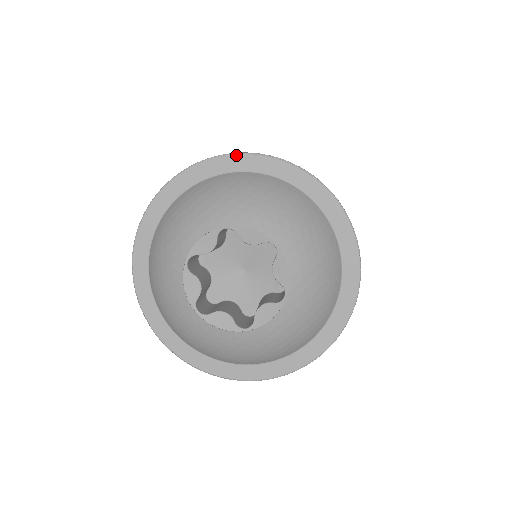
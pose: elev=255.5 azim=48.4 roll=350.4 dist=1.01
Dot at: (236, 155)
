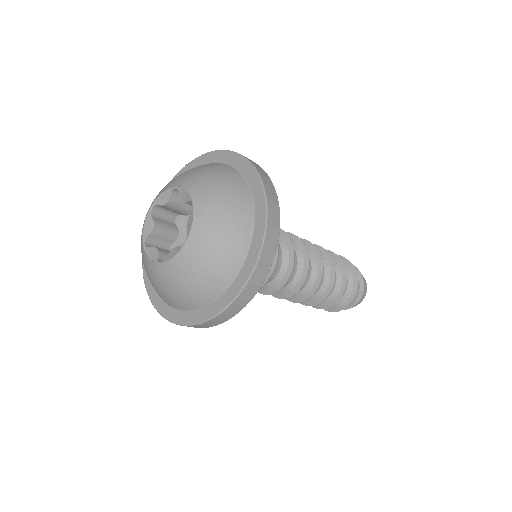
Dot at: occluded
